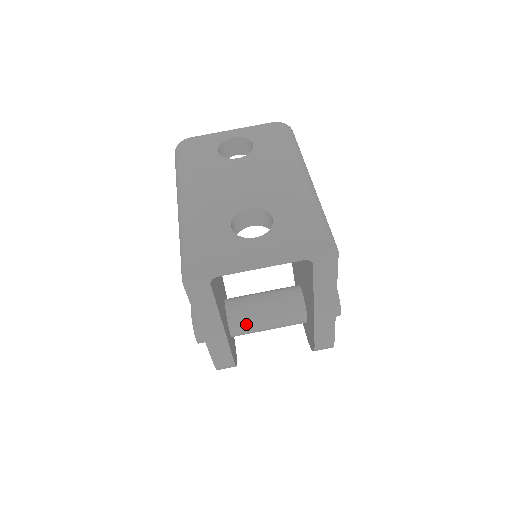
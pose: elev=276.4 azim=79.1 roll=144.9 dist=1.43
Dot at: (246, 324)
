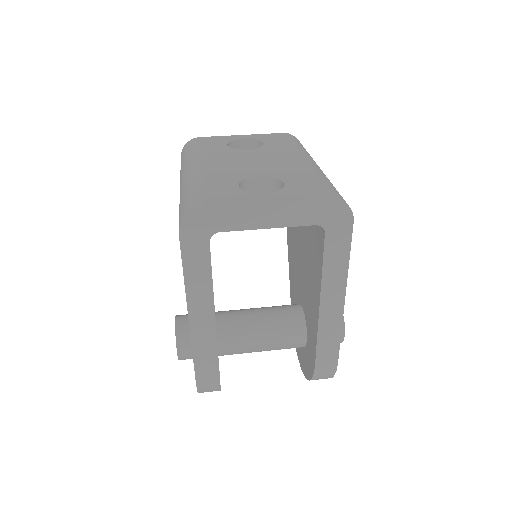
Dot at: (237, 337)
